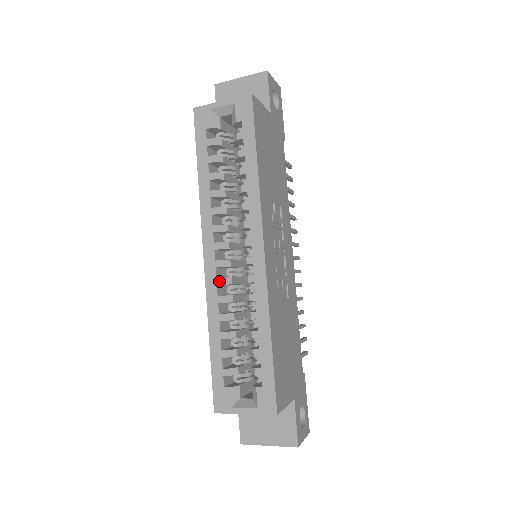
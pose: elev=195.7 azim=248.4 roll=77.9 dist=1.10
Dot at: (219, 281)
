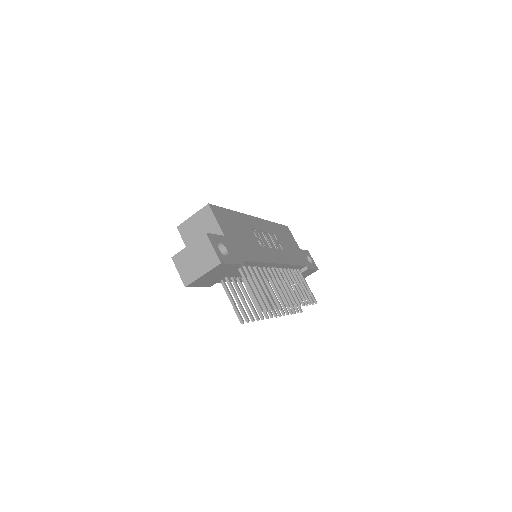
Dot at: occluded
